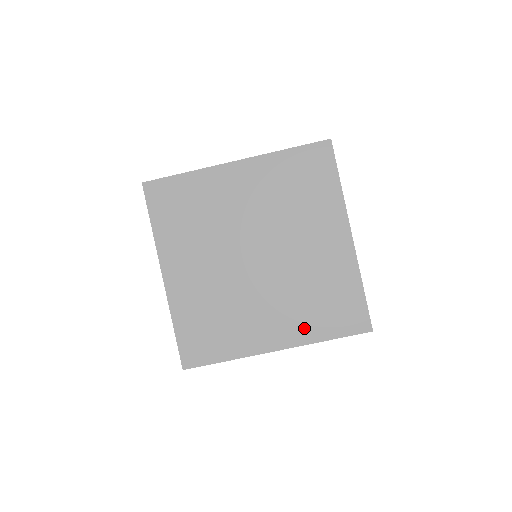
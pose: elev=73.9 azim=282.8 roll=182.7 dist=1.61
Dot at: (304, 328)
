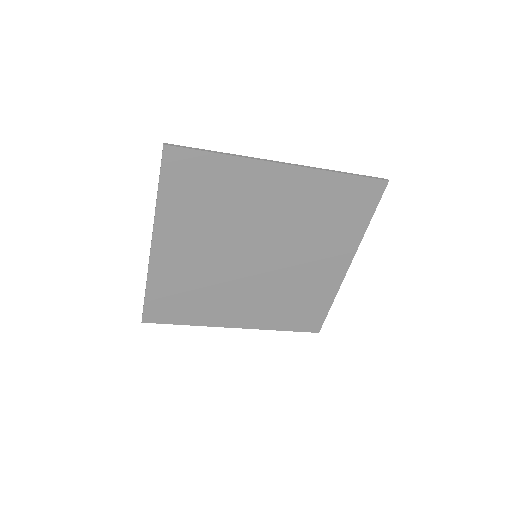
Dot at: (267, 319)
